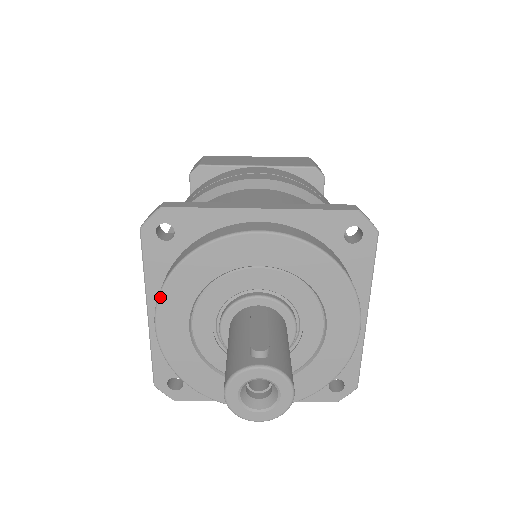
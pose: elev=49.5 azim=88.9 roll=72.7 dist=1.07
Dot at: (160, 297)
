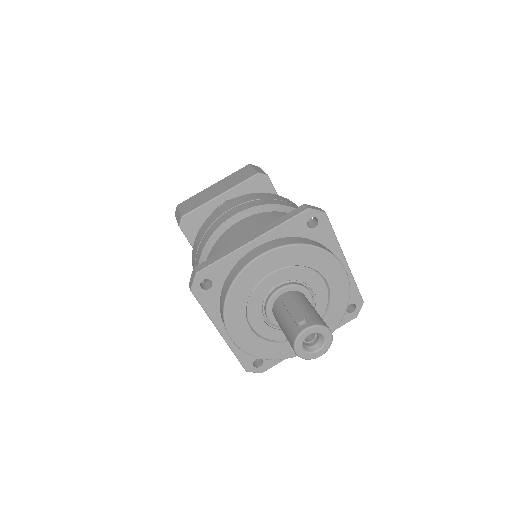
Dot at: (225, 322)
